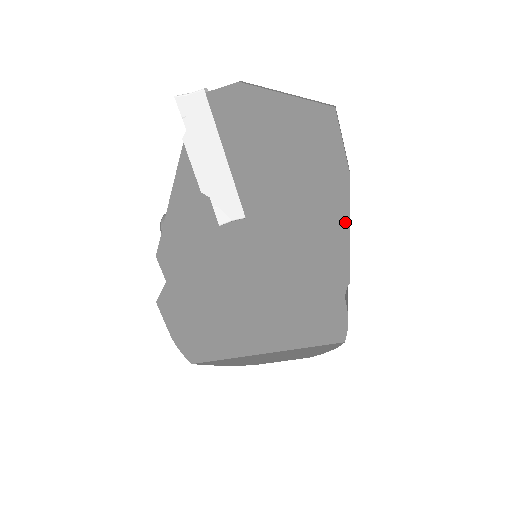
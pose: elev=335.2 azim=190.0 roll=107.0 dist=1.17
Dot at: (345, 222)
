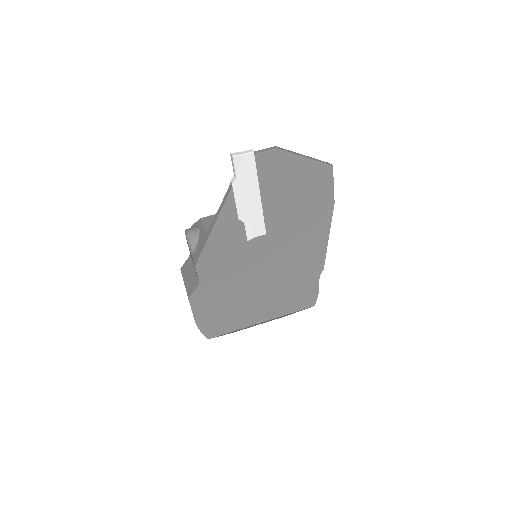
Dot at: (327, 233)
